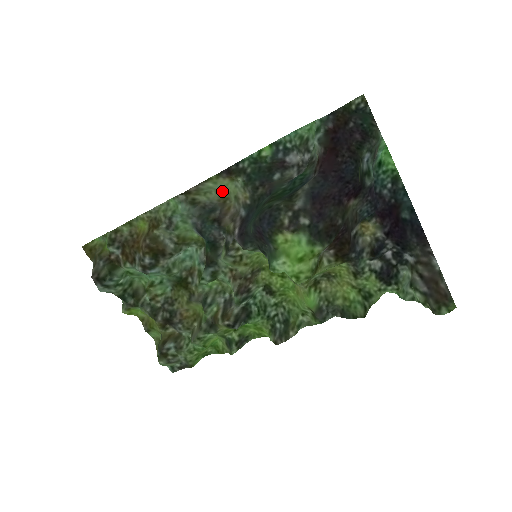
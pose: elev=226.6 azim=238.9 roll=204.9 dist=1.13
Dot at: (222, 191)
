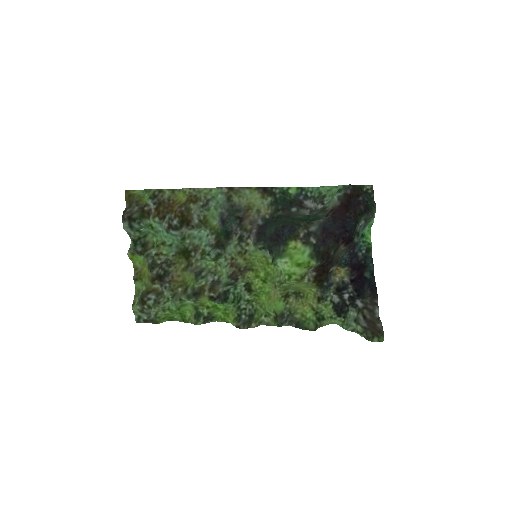
Dot at: (251, 201)
